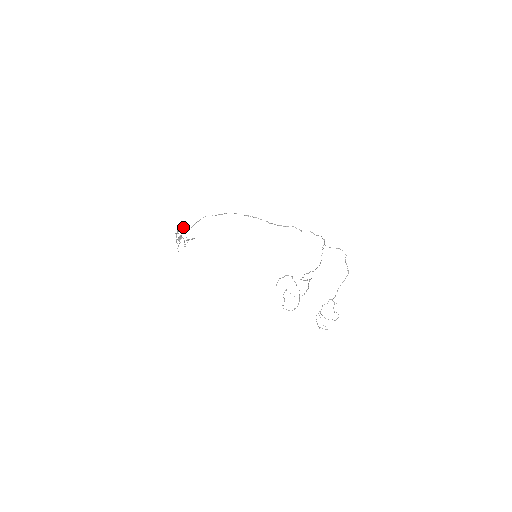
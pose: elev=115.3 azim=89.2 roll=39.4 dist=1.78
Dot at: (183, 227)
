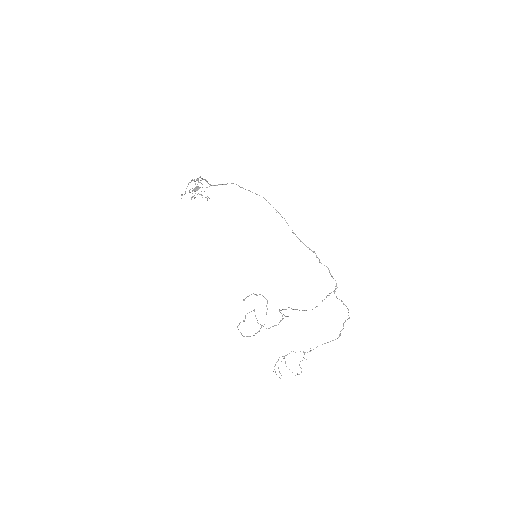
Dot at: occluded
